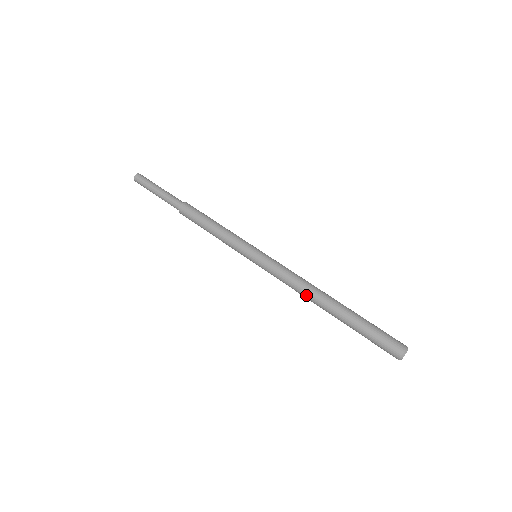
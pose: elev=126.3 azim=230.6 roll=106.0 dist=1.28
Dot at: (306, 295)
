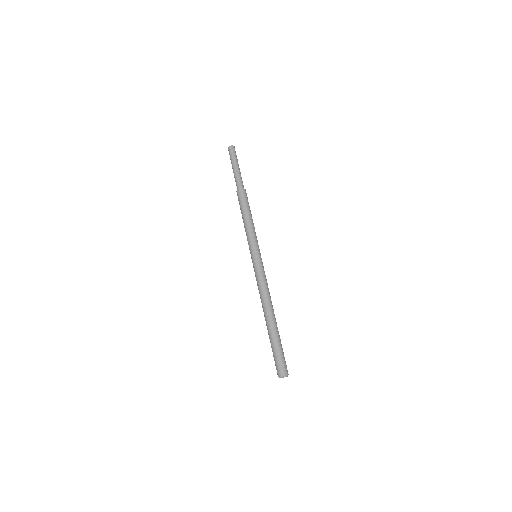
Dot at: (264, 301)
